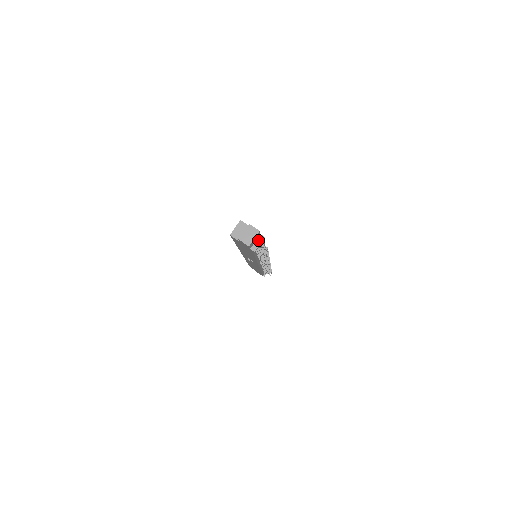
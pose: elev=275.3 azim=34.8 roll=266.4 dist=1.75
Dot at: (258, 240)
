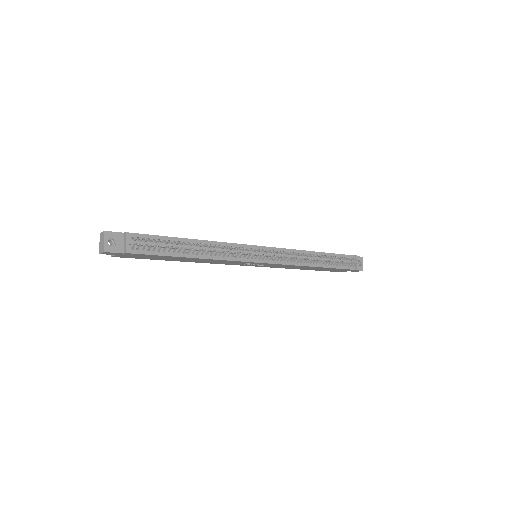
Dot at: (124, 240)
